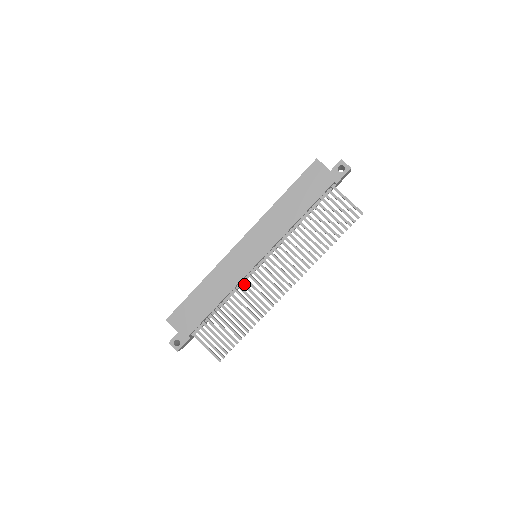
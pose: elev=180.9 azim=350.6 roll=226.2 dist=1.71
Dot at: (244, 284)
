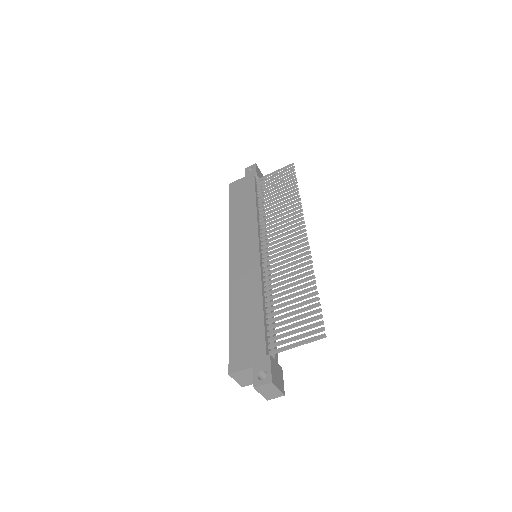
Dot at: (268, 272)
